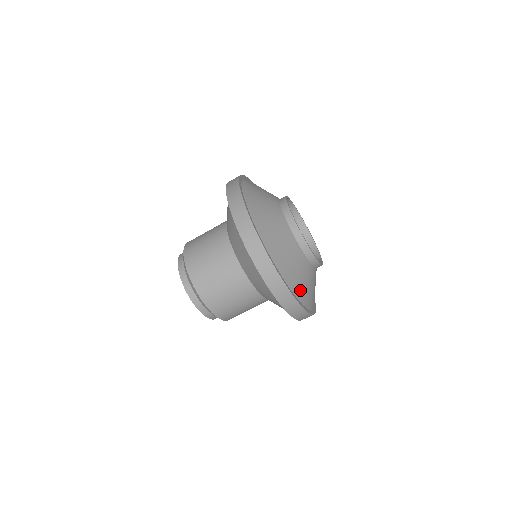
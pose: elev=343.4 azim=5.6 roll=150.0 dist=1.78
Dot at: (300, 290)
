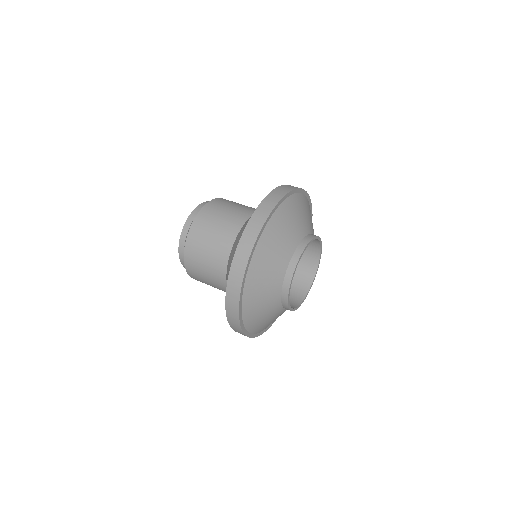
Dot at: (259, 264)
